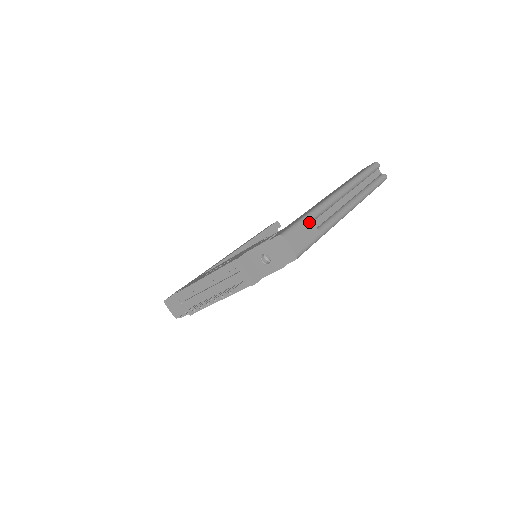
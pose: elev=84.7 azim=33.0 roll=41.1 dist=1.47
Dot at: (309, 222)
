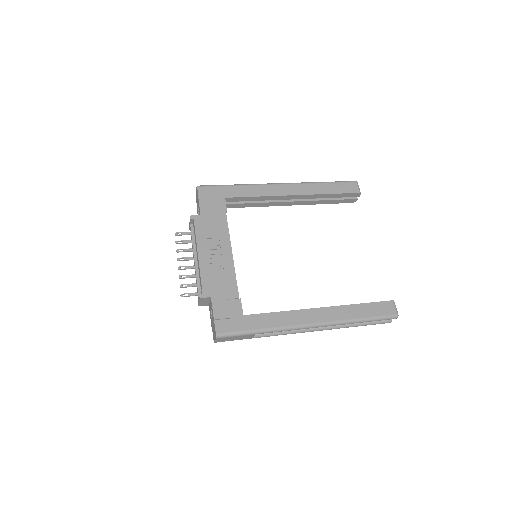
Dot at: (251, 335)
